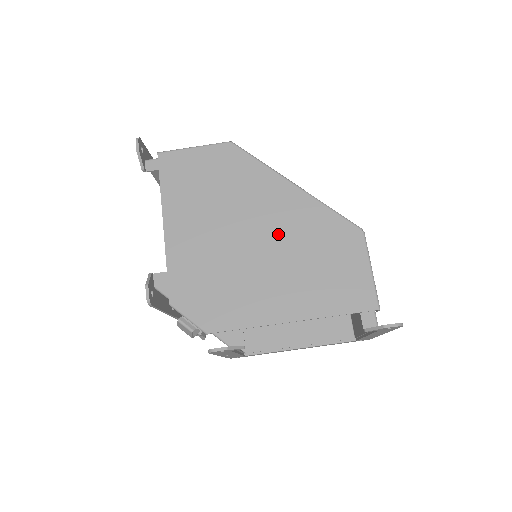
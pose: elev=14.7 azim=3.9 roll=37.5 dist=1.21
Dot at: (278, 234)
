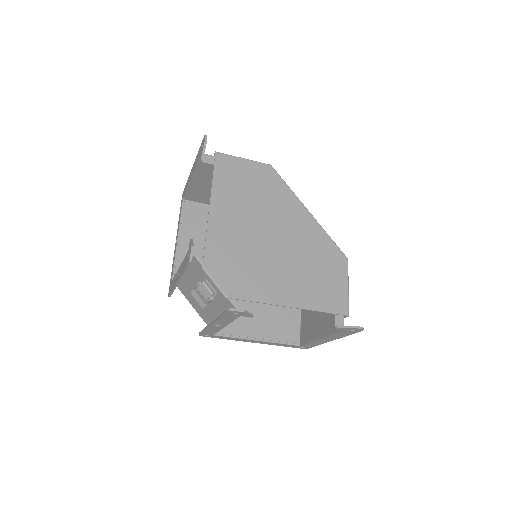
Dot at: (292, 242)
